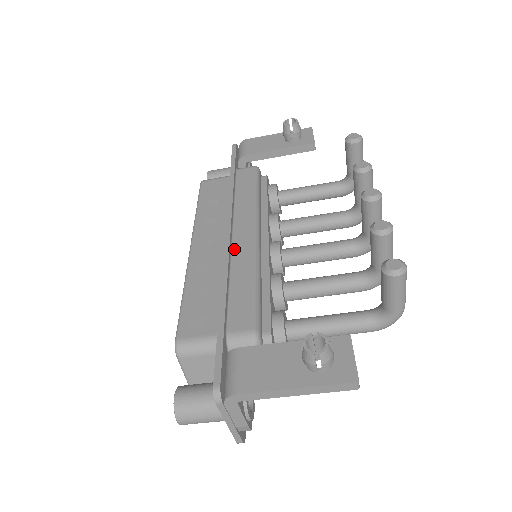
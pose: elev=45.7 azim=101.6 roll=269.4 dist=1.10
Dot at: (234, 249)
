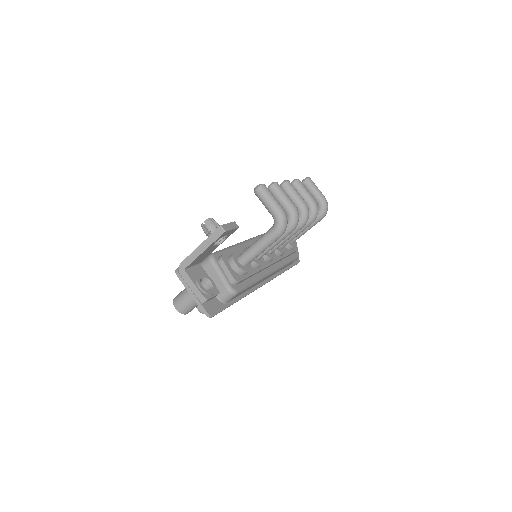
Dot at: occluded
